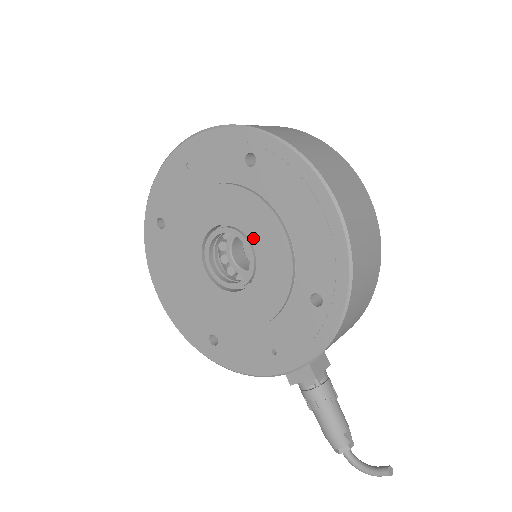
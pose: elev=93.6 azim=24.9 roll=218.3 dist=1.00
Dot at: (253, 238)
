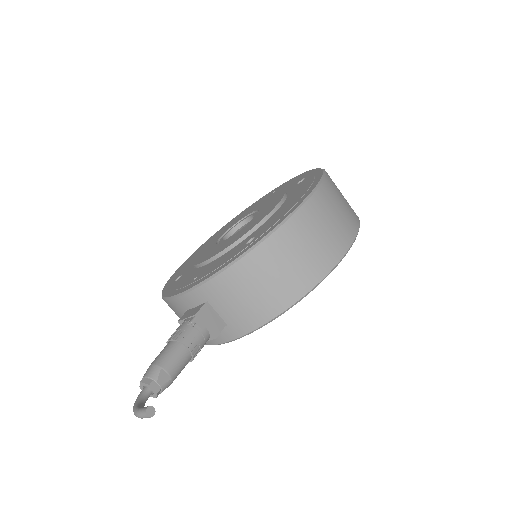
Dot at: (260, 213)
